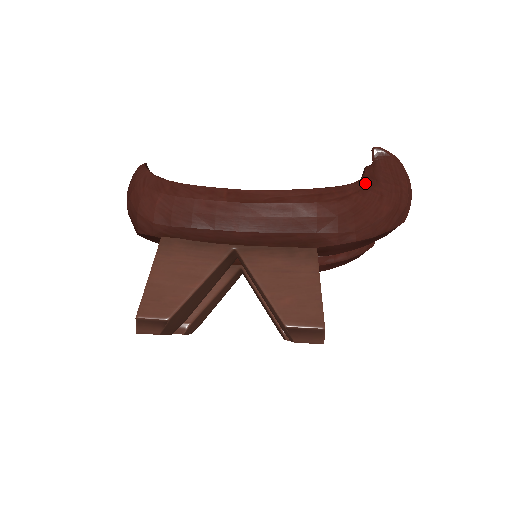
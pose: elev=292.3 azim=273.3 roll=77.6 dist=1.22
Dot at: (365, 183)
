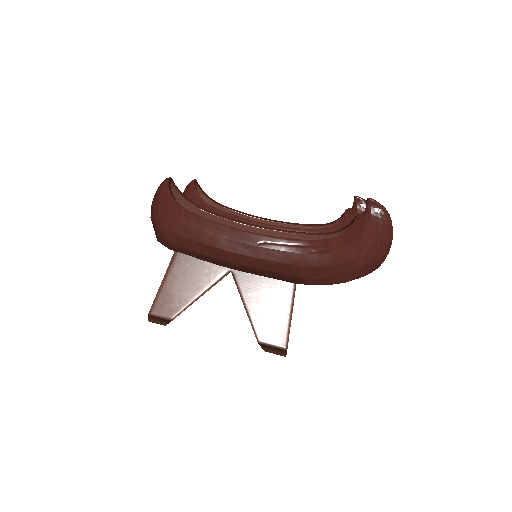
Dot at: (349, 237)
